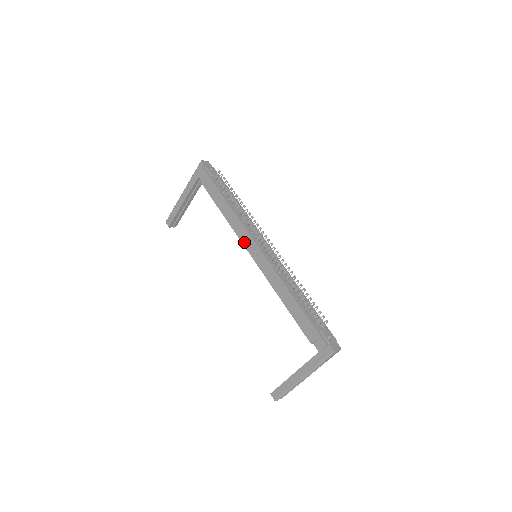
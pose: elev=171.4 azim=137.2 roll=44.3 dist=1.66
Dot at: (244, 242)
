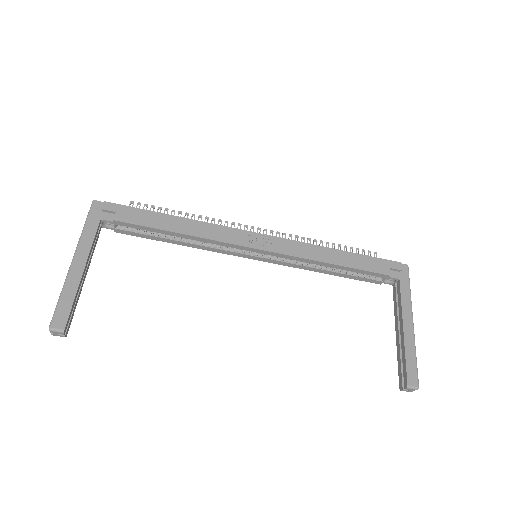
Dot at: (238, 241)
